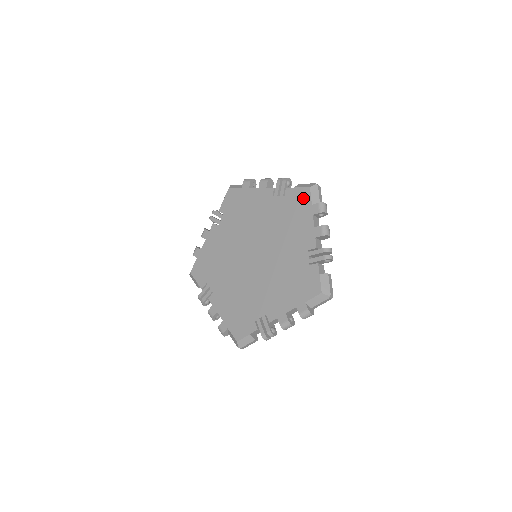
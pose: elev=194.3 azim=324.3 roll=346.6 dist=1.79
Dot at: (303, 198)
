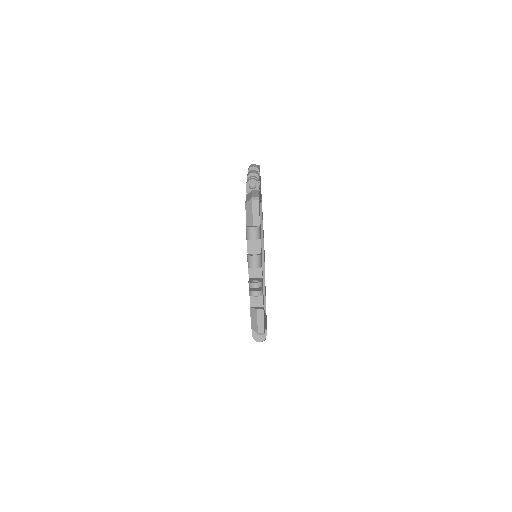
Dot at: occluded
